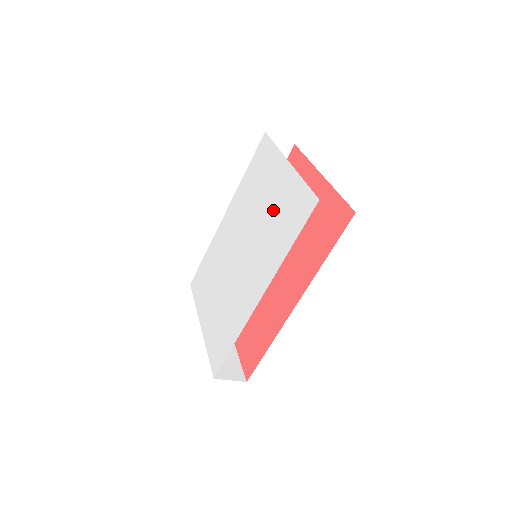
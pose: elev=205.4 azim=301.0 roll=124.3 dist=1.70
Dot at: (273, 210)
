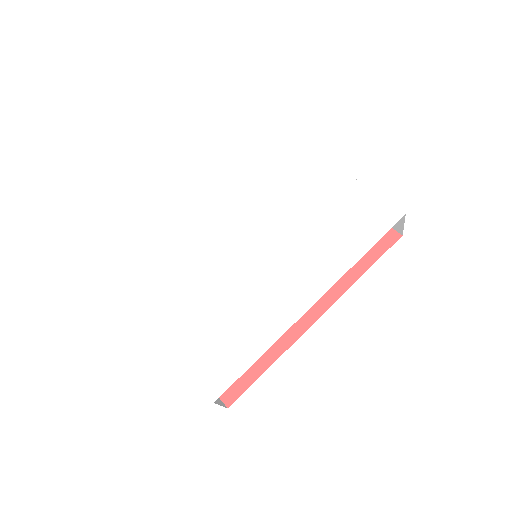
Dot at: (319, 210)
